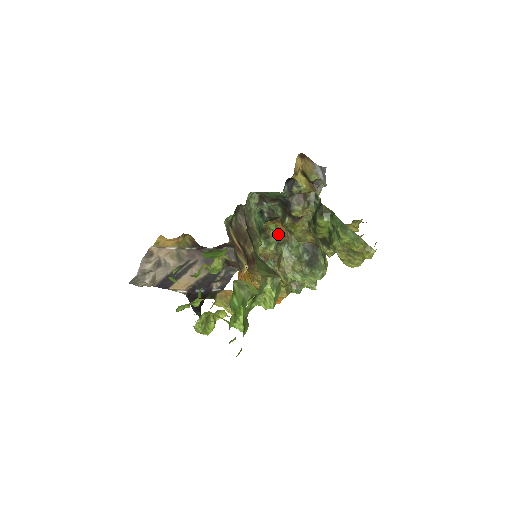
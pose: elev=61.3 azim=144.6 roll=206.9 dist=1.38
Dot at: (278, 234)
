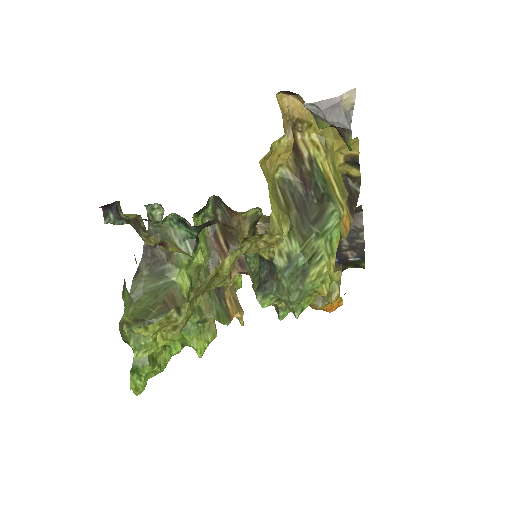
Dot at: occluded
